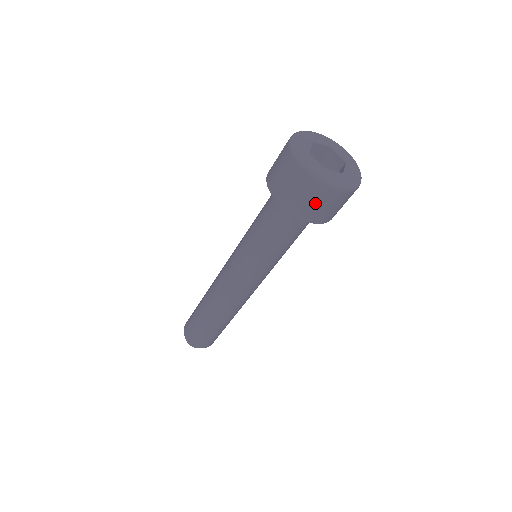
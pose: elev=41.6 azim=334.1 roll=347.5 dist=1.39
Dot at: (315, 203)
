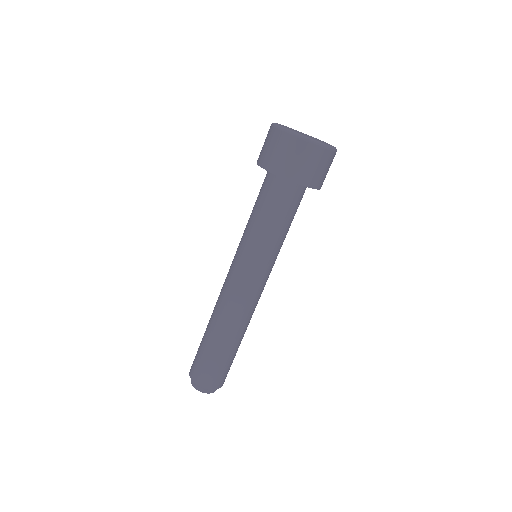
Dot at: (313, 166)
